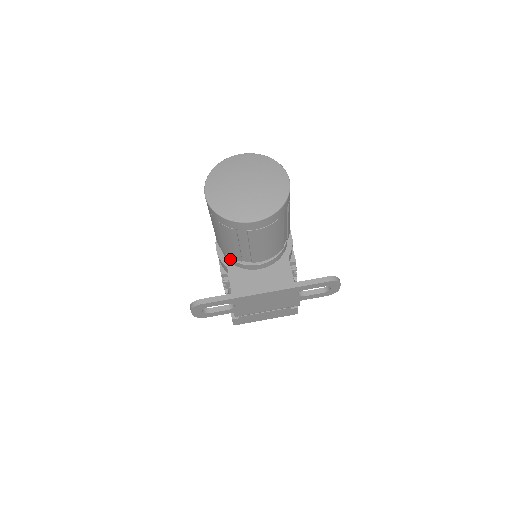
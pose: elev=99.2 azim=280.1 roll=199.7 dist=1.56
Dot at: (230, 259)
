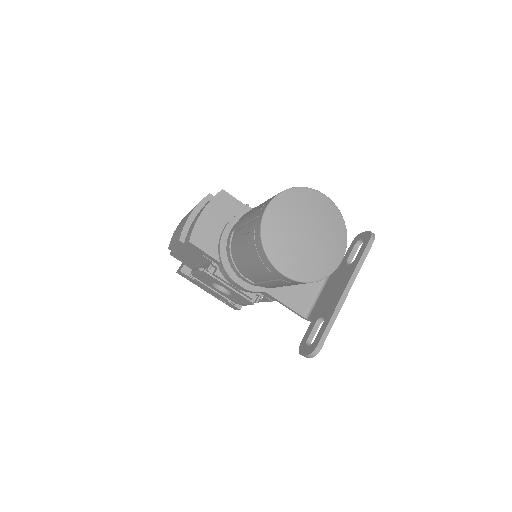
Dot at: occluded
